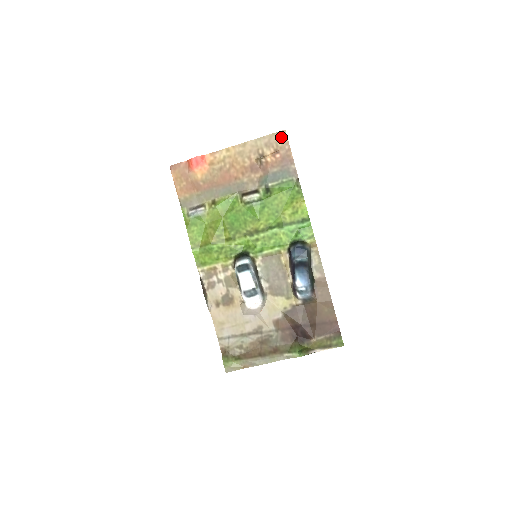
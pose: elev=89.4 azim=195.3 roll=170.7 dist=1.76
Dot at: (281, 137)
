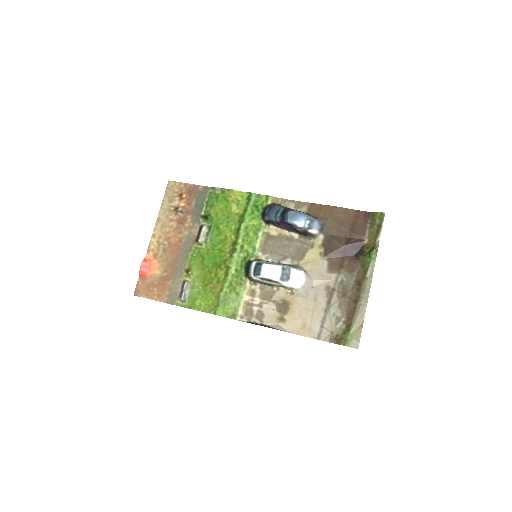
Dot at: (172, 187)
